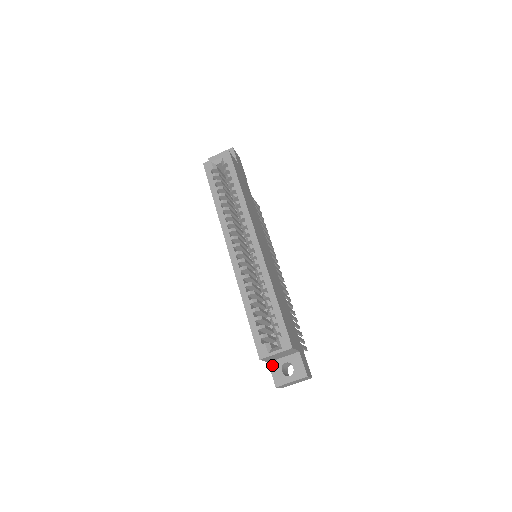
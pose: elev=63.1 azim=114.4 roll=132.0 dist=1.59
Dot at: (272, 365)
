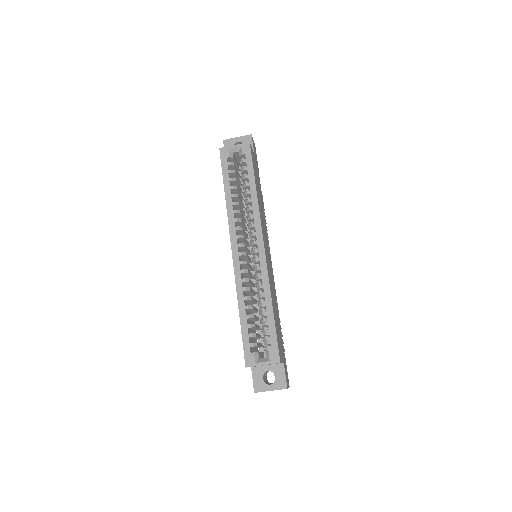
Dot at: (254, 370)
